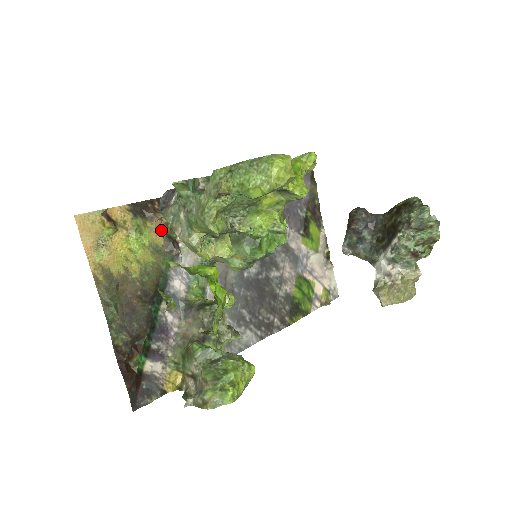
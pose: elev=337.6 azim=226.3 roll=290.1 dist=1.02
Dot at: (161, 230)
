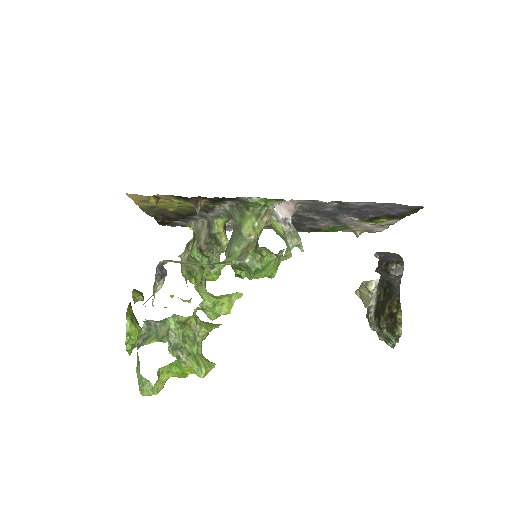
Dot at: occluded
